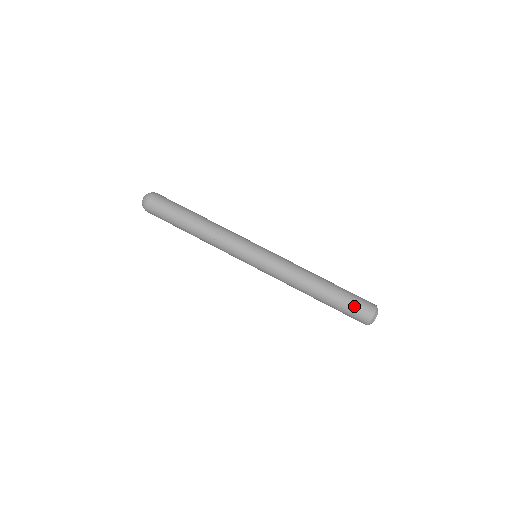
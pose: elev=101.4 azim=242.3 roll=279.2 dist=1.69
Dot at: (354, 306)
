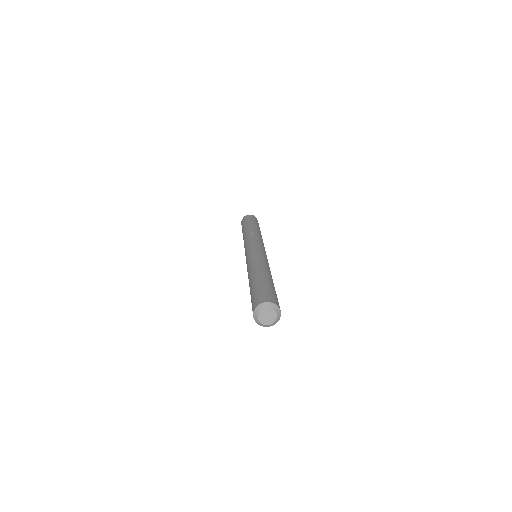
Dot at: (258, 292)
